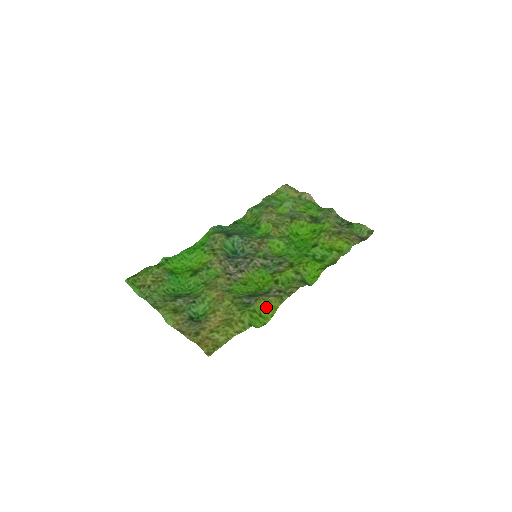
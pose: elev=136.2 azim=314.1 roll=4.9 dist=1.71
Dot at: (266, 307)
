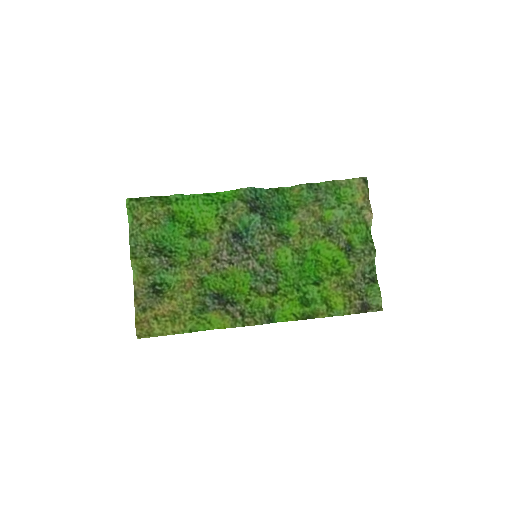
Dot at: (218, 320)
